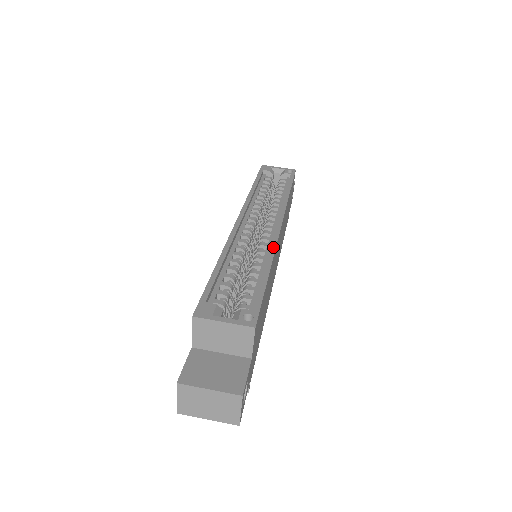
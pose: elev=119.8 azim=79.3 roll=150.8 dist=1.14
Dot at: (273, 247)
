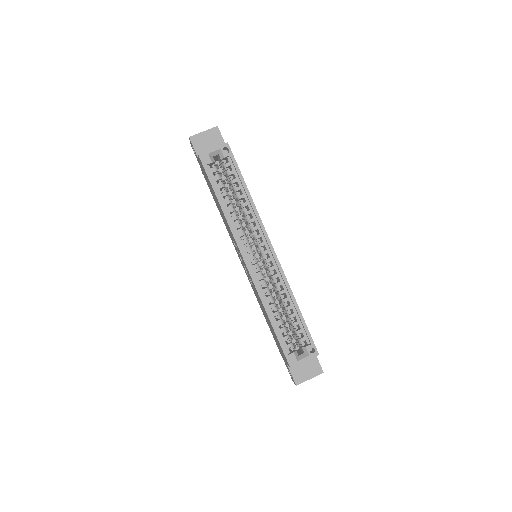
Dot at: (286, 281)
